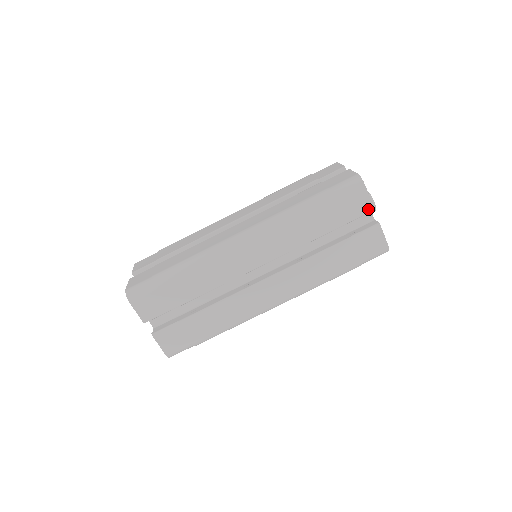
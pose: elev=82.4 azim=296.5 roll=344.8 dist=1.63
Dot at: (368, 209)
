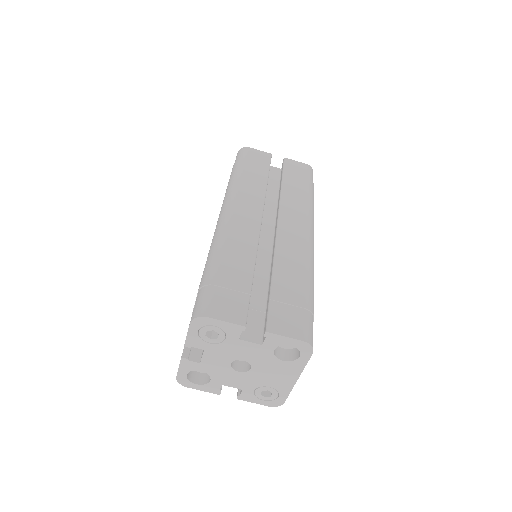
Dot at: (268, 155)
